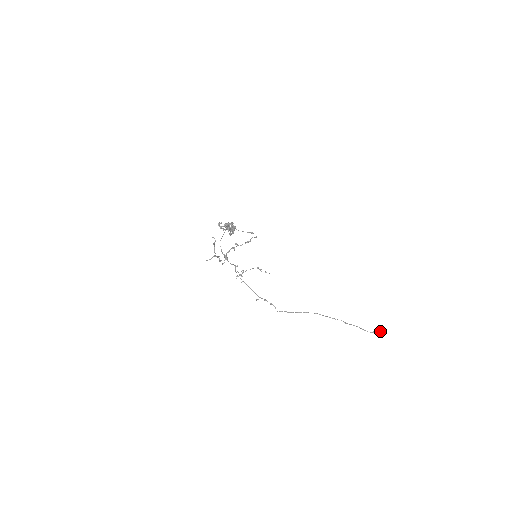
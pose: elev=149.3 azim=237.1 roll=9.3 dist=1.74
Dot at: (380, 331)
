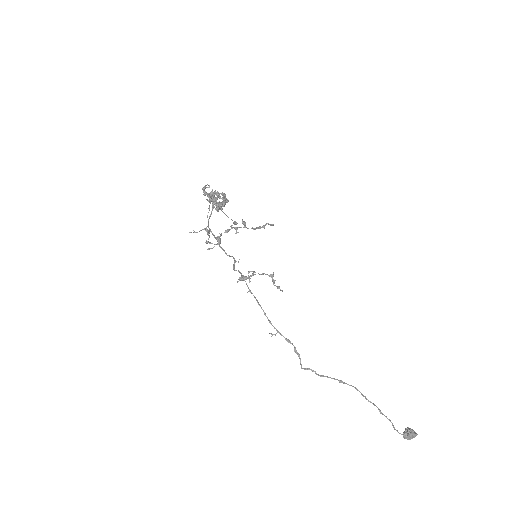
Dot at: (413, 435)
